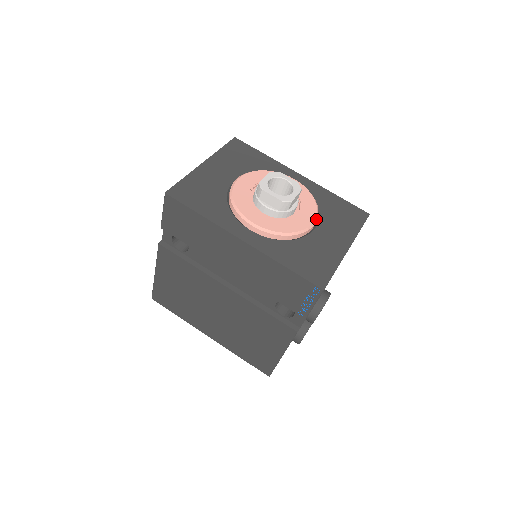
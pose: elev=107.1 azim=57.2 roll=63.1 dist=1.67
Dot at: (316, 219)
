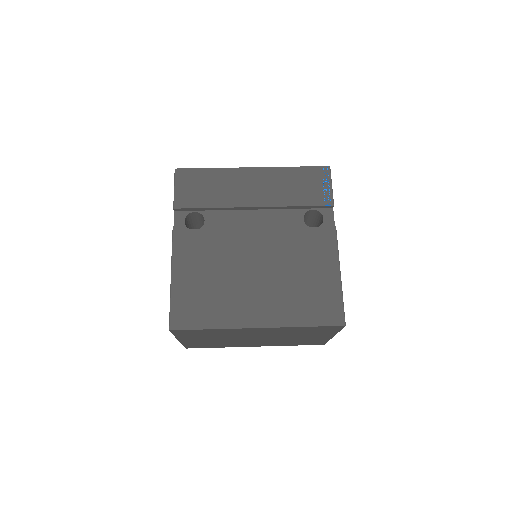
Dot at: occluded
